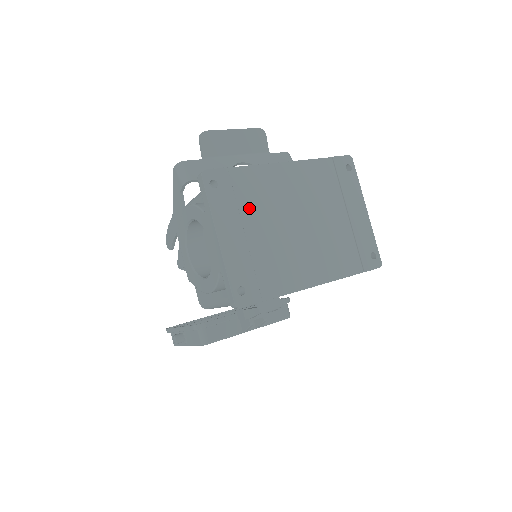
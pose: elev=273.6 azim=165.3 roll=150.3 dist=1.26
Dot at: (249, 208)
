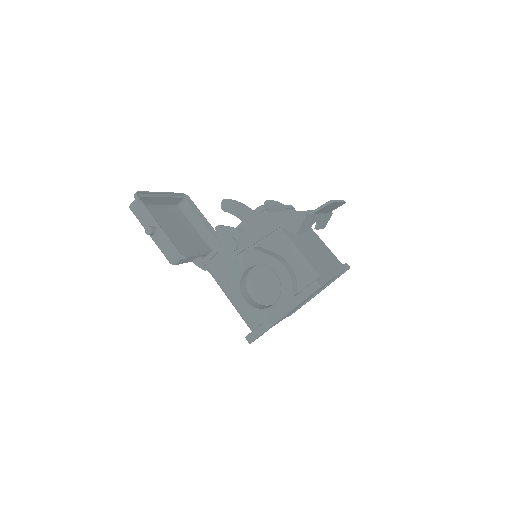
Dot at: occluded
